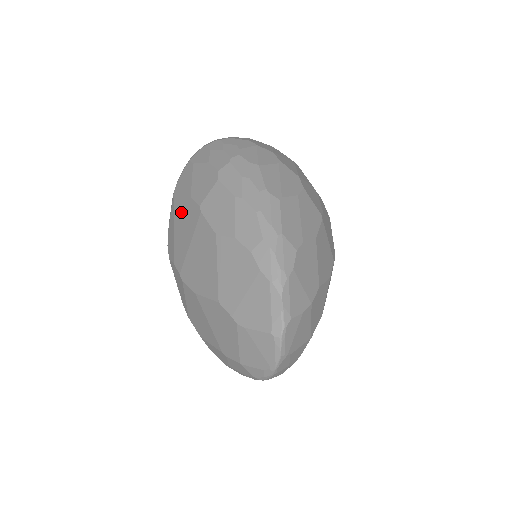
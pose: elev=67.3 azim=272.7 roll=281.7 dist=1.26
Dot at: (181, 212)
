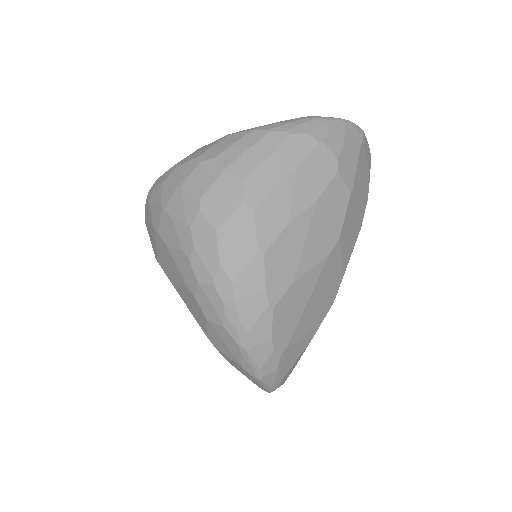
Dot at: occluded
